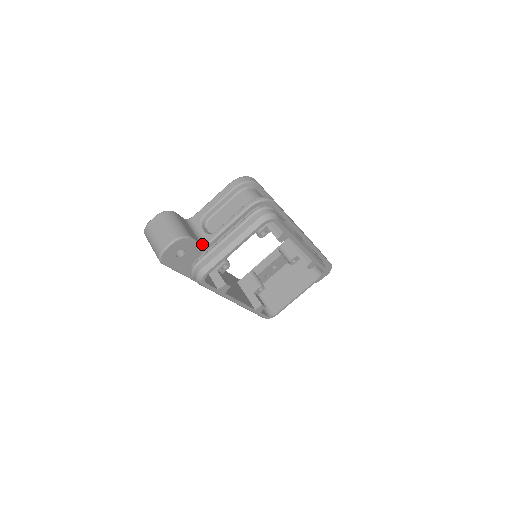
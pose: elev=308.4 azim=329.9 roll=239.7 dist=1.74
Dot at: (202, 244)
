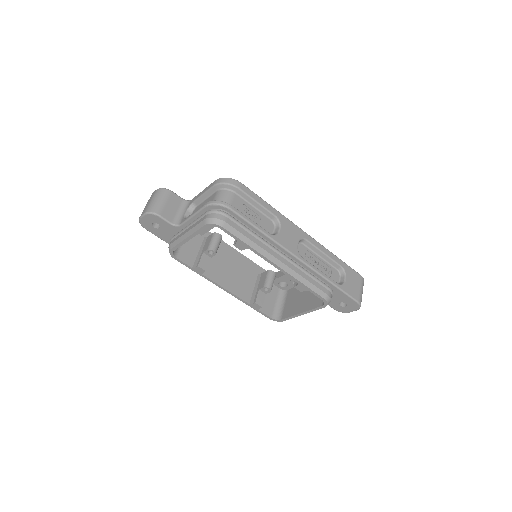
Dot at: (173, 224)
